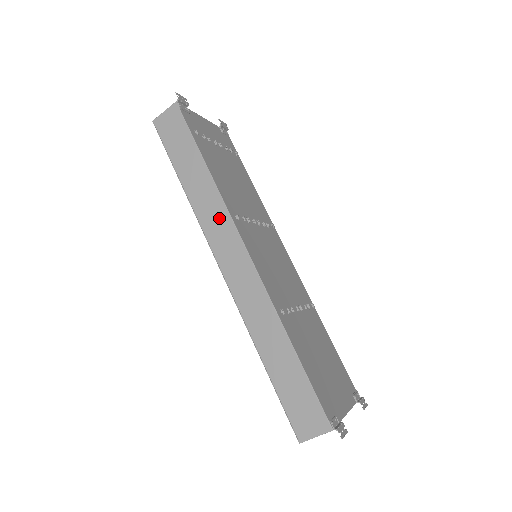
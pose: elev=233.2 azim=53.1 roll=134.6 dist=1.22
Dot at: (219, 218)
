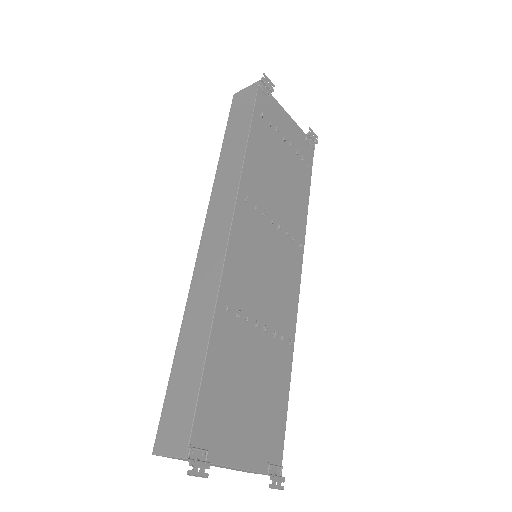
Dot at: (228, 191)
